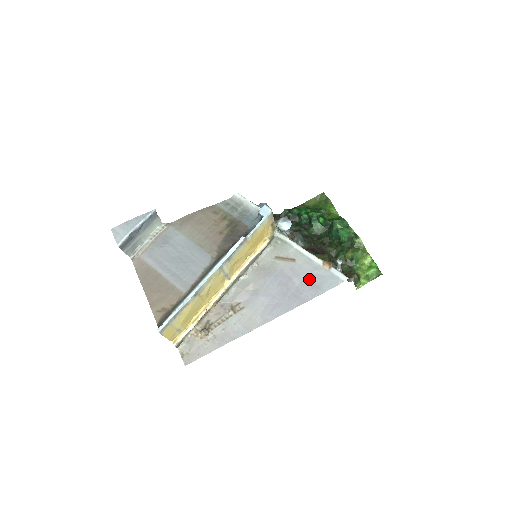
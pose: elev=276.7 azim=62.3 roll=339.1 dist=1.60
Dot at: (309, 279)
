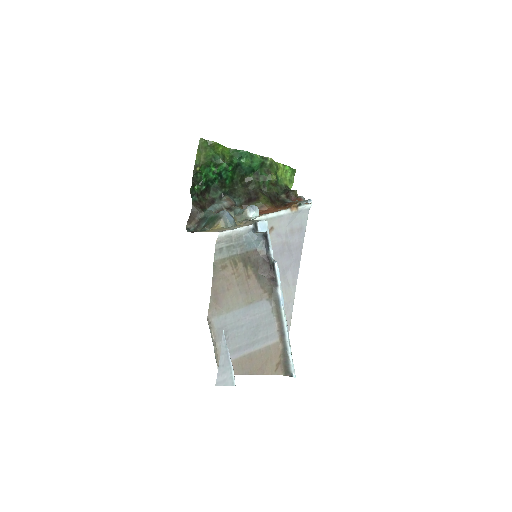
Dot at: (292, 230)
